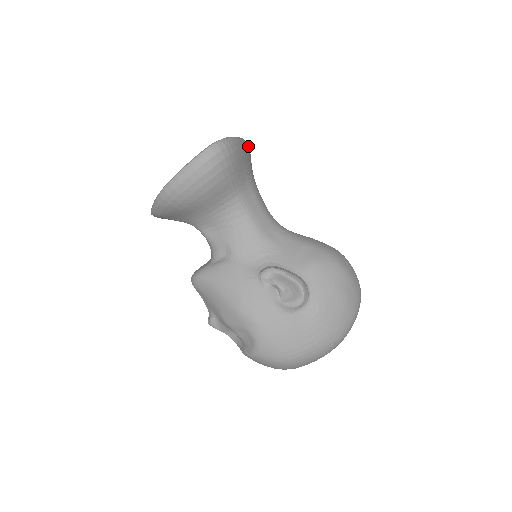
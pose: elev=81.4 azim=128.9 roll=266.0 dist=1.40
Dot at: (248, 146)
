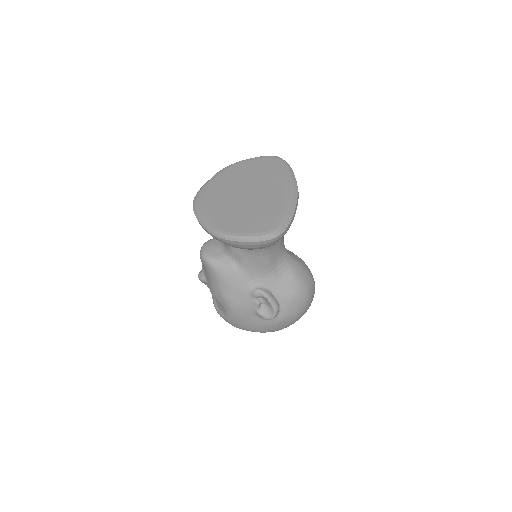
Dot at: (298, 196)
